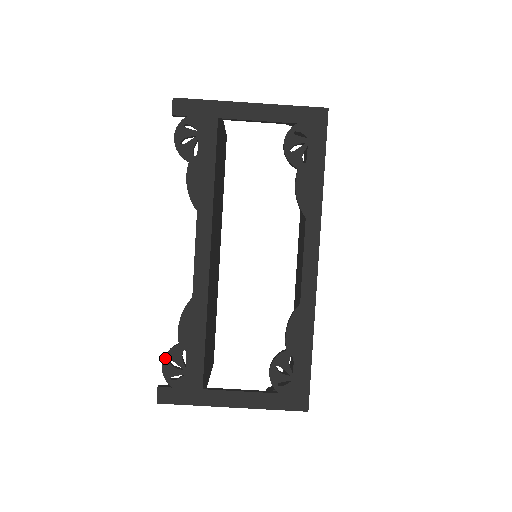
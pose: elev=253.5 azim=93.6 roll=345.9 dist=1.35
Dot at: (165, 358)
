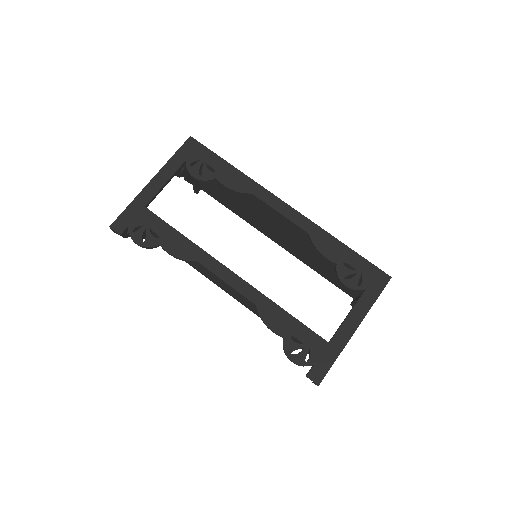
Dot at: (288, 355)
